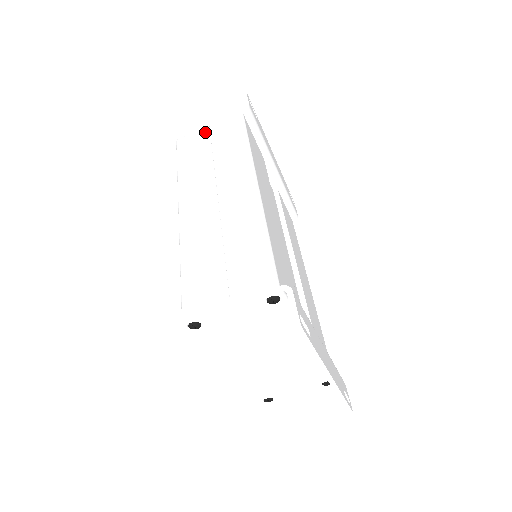
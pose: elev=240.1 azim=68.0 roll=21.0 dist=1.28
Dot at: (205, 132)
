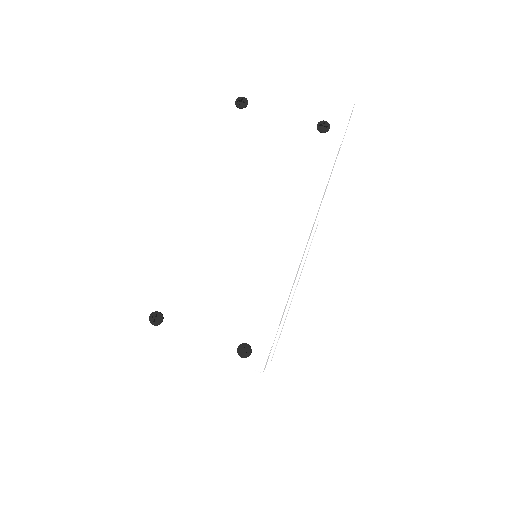
Dot at: occluded
